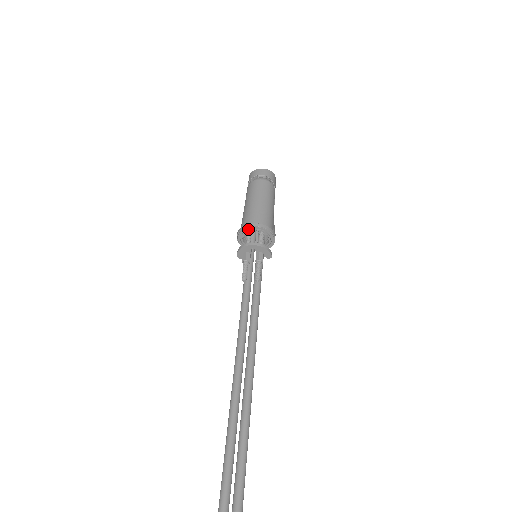
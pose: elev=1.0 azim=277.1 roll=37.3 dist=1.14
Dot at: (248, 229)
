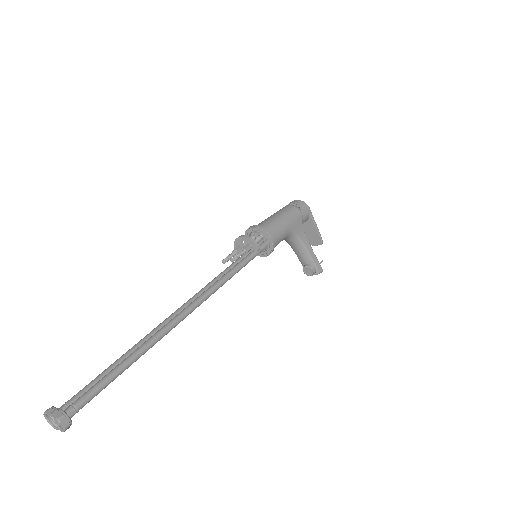
Dot at: (250, 231)
